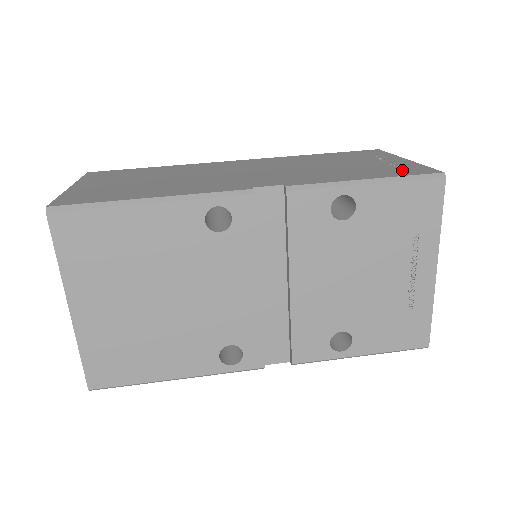
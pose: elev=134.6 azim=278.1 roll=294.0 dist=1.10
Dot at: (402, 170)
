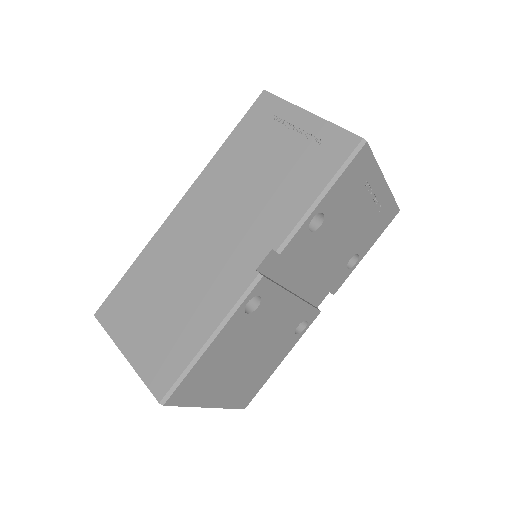
Dot at: (329, 152)
